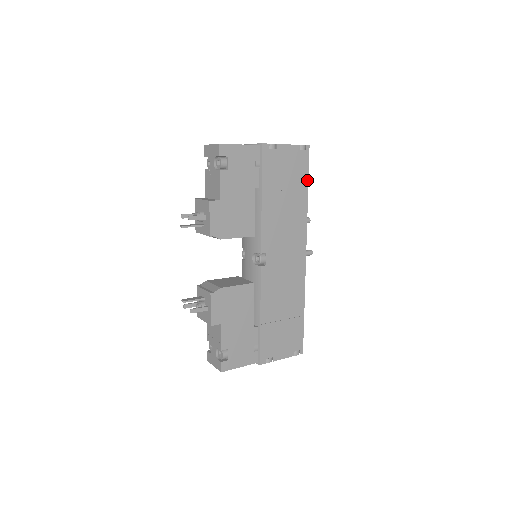
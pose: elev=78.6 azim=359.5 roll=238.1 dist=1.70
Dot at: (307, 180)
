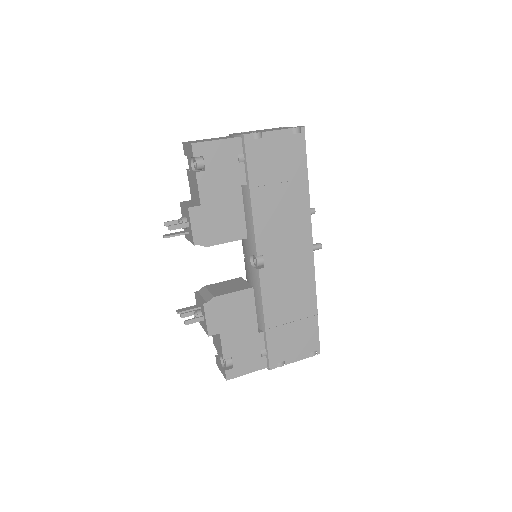
Dot at: (306, 167)
